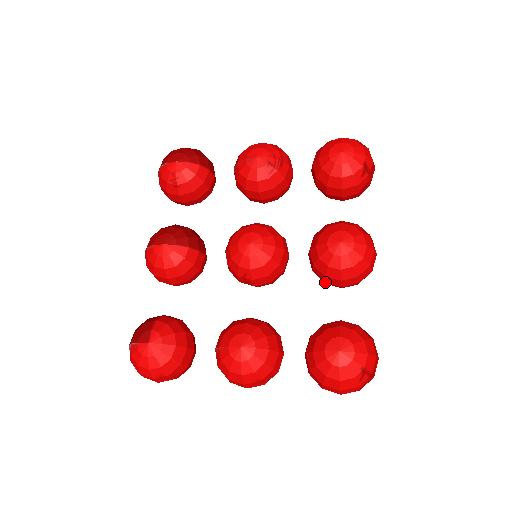
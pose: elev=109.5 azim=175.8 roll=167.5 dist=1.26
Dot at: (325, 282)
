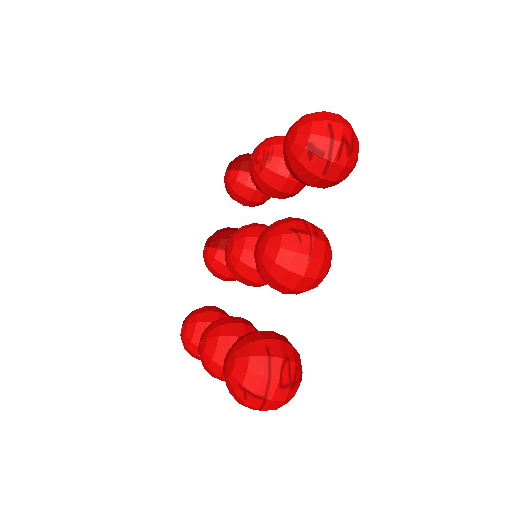
Dot at: occluded
